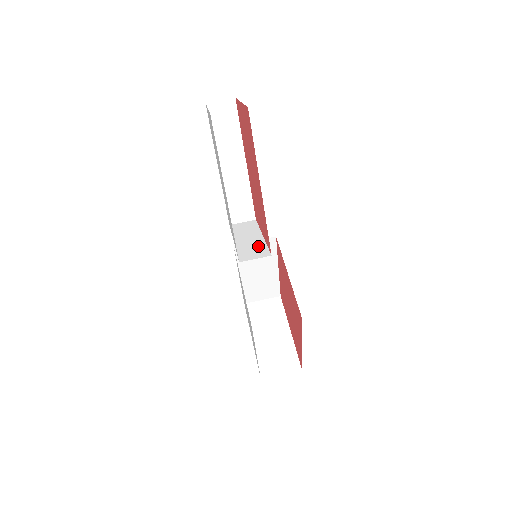
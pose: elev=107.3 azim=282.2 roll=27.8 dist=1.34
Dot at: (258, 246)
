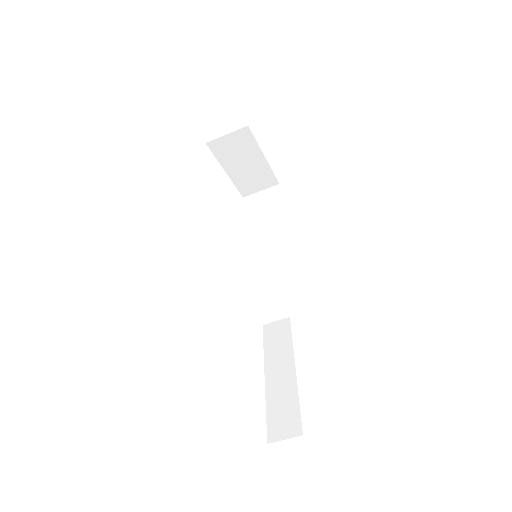
Dot at: (273, 302)
